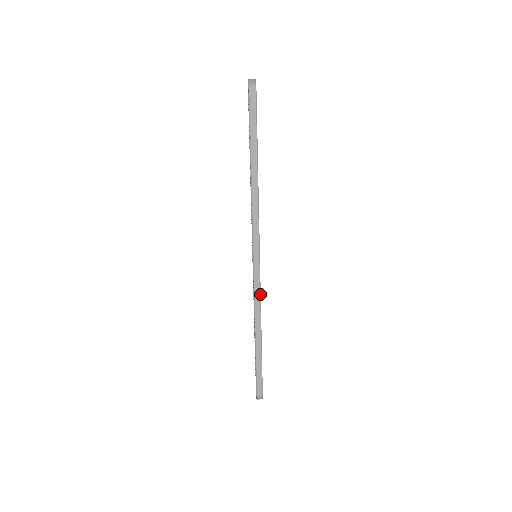
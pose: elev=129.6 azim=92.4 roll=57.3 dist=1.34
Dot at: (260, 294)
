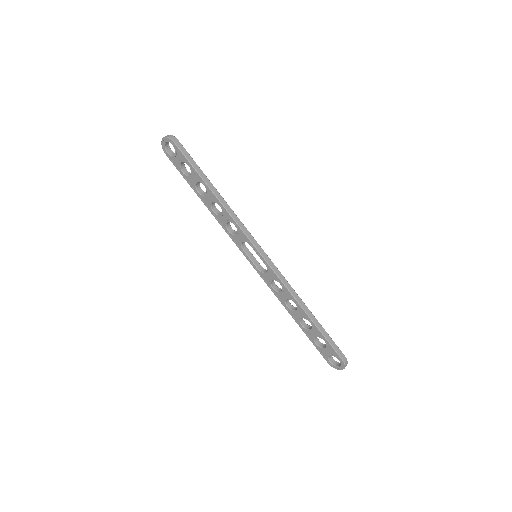
Dot at: (283, 276)
